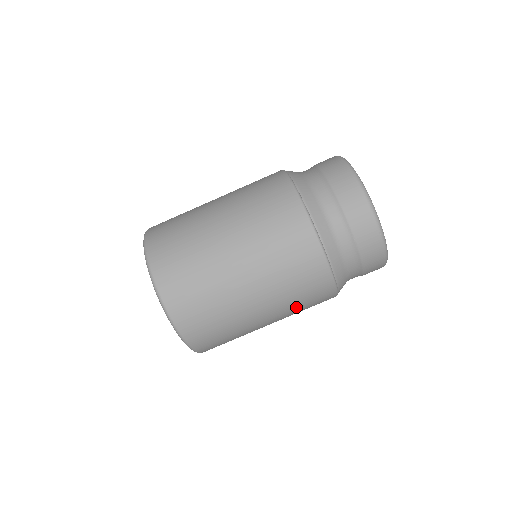
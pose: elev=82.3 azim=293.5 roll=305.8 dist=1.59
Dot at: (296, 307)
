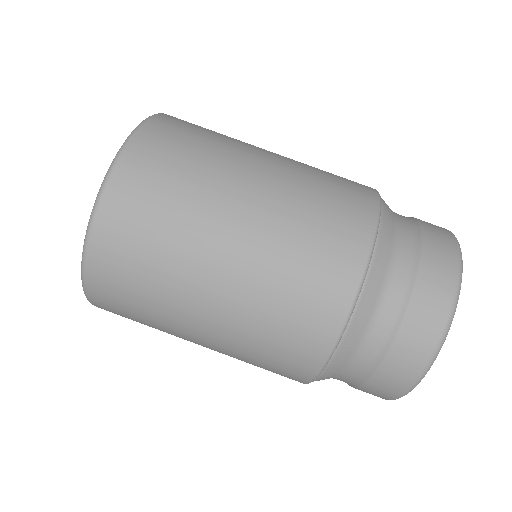
Dot at: (246, 360)
